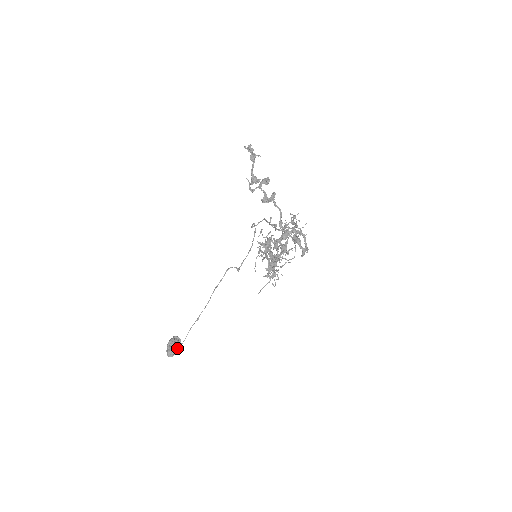
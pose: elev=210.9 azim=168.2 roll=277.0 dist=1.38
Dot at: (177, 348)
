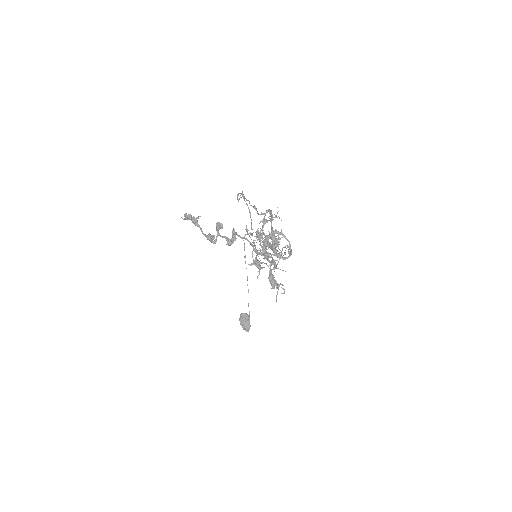
Dot at: (248, 323)
